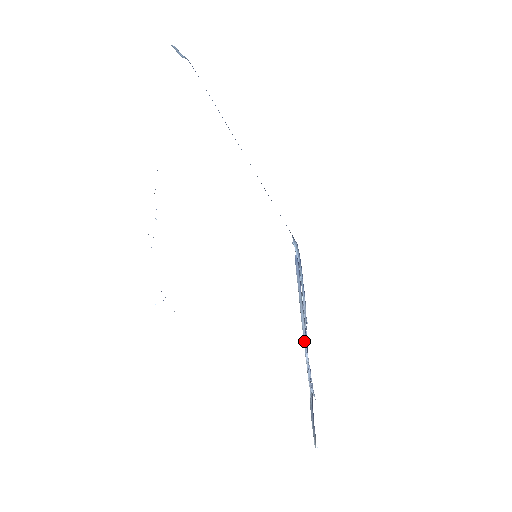
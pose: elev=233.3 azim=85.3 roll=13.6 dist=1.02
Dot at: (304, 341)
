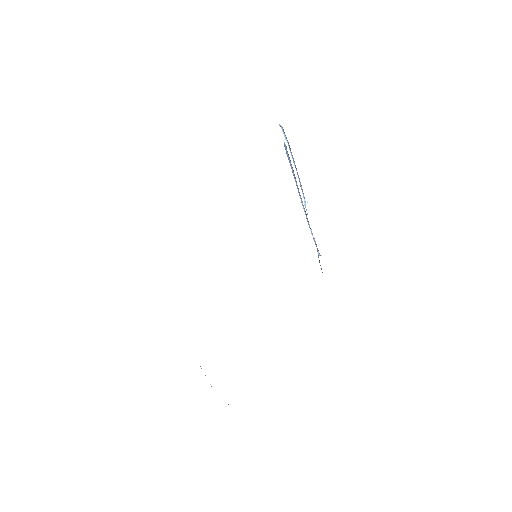
Dot at: (307, 221)
